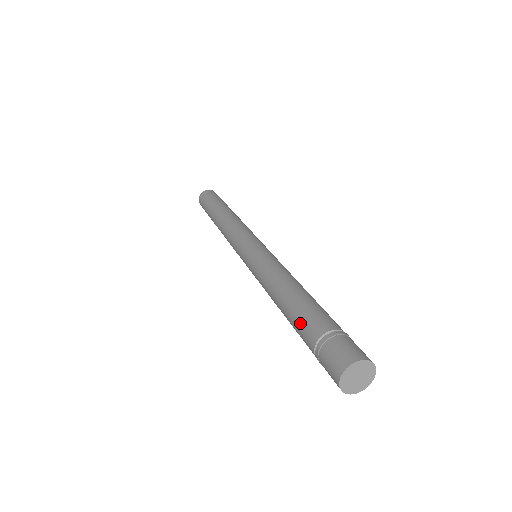
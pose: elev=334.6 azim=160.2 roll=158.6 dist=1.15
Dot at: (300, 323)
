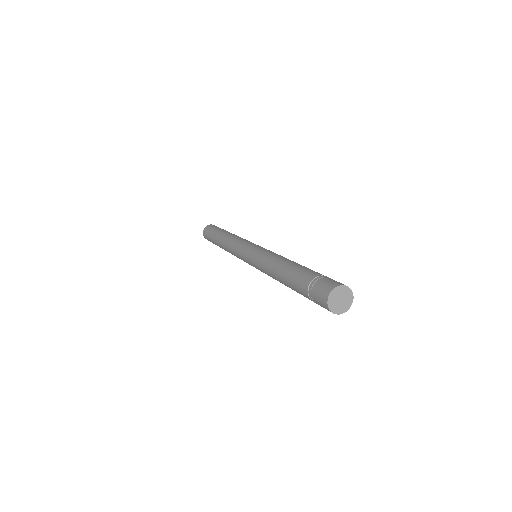
Dot at: (295, 286)
